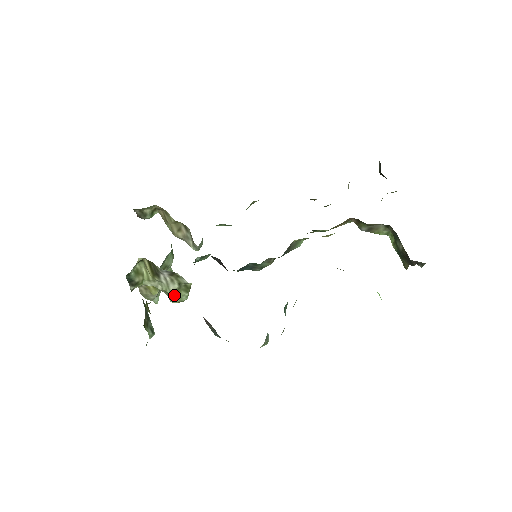
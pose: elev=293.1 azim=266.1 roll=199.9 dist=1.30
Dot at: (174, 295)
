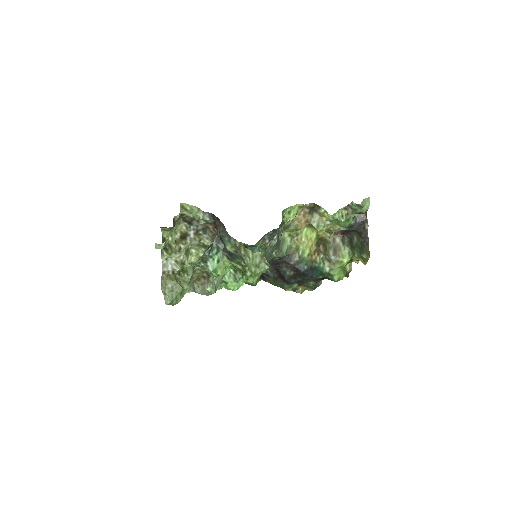
Dot at: (194, 247)
